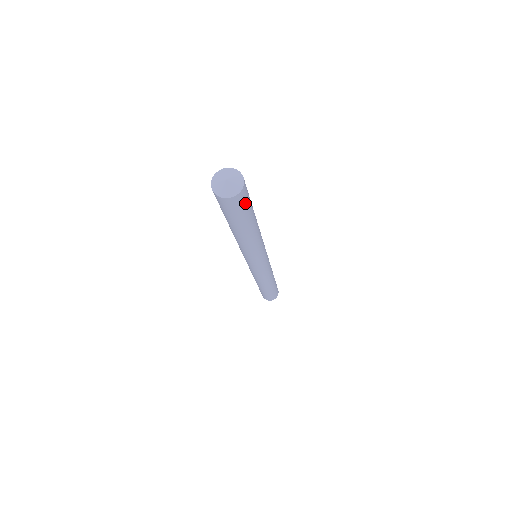
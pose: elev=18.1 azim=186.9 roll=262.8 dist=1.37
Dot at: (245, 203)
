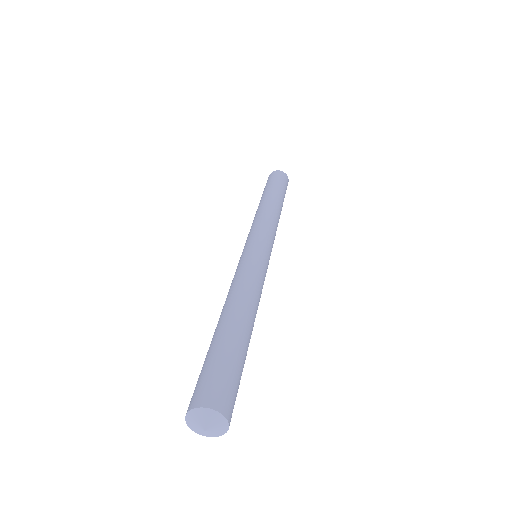
Dot at: occluded
